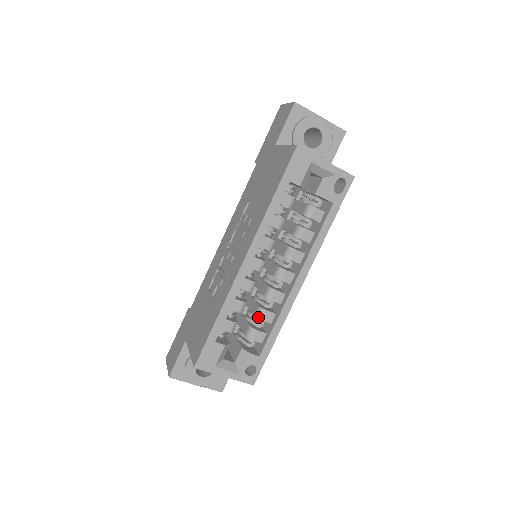
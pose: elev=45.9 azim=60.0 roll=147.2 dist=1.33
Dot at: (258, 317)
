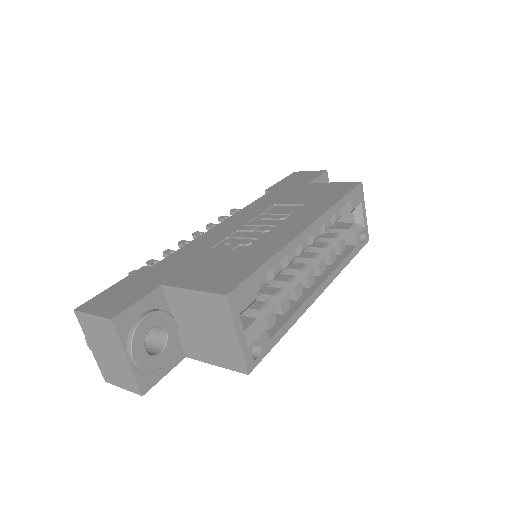
Dot at: (279, 297)
